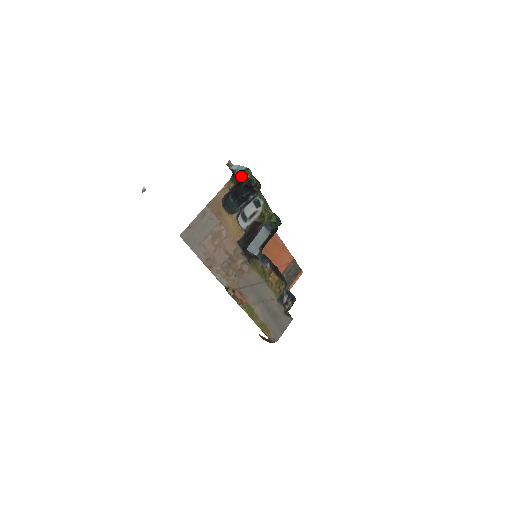
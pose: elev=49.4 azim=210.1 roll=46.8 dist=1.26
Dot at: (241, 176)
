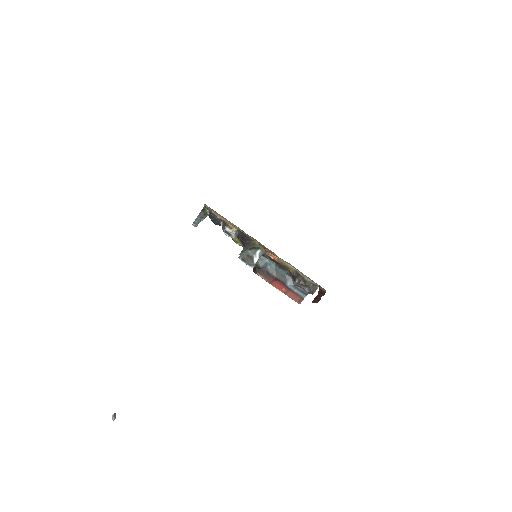
Dot at: (207, 215)
